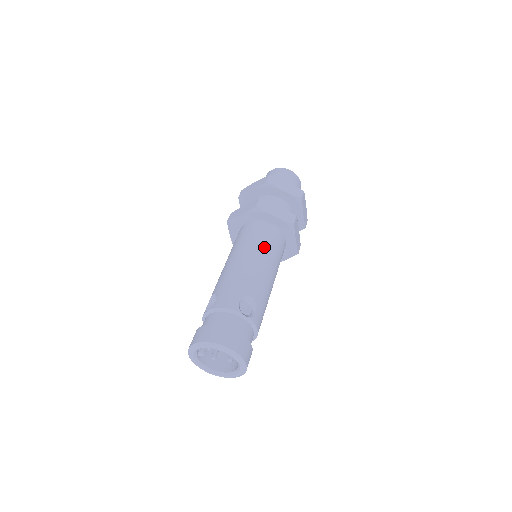
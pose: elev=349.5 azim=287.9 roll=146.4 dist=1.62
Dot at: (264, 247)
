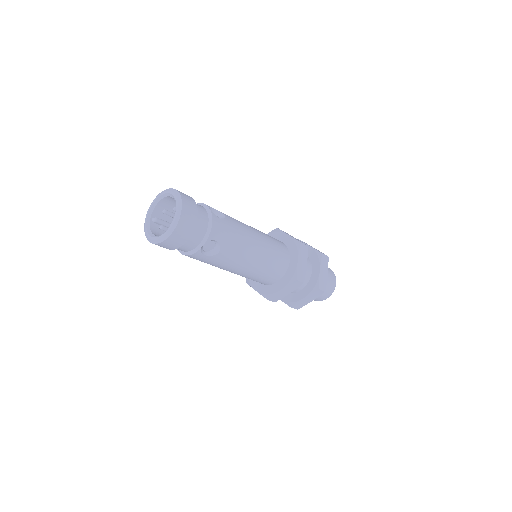
Dot at: (264, 233)
